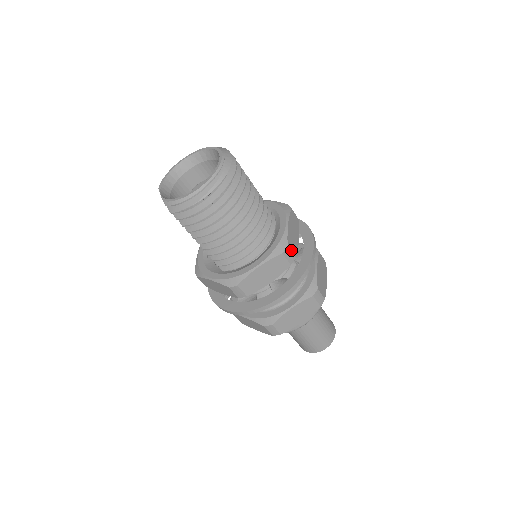
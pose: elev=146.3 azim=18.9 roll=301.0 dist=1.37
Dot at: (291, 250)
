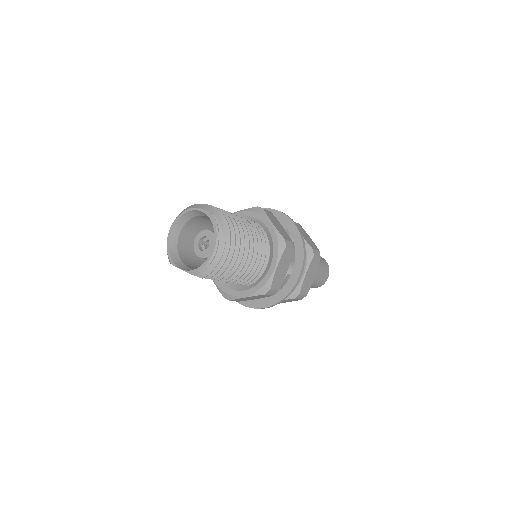
Dot at: (288, 240)
